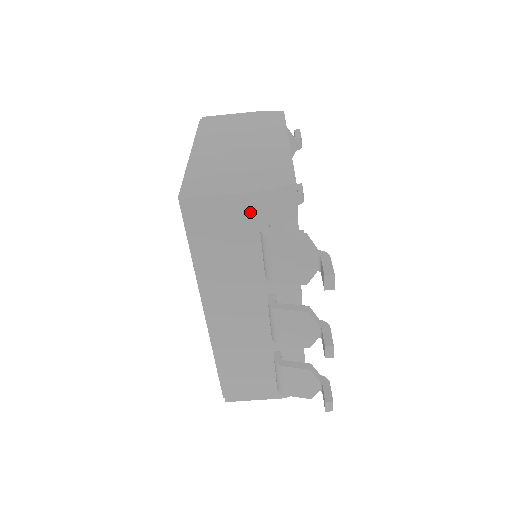
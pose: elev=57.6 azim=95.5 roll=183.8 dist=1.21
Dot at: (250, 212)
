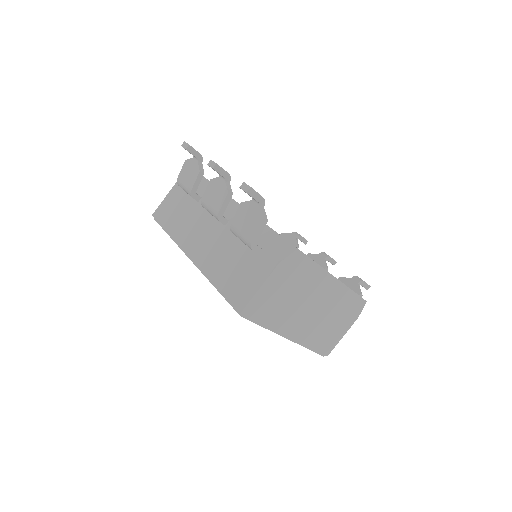
Dot at: (178, 191)
